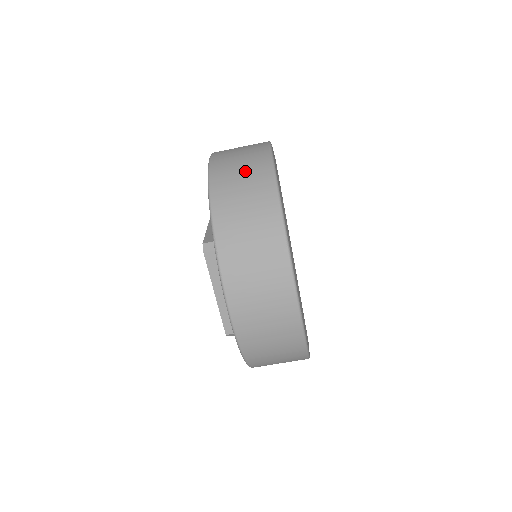
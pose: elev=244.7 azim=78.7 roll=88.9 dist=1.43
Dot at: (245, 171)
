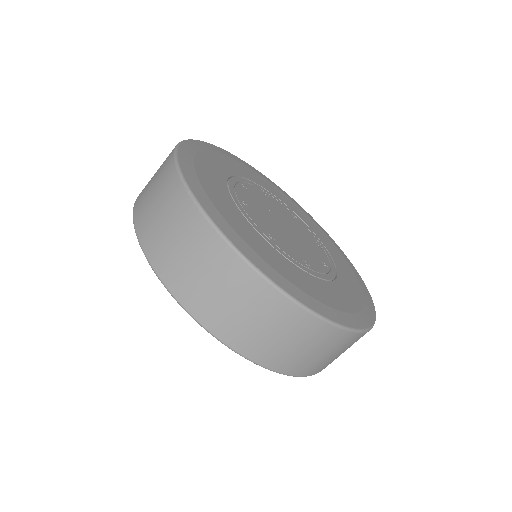
Dot at: (157, 172)
